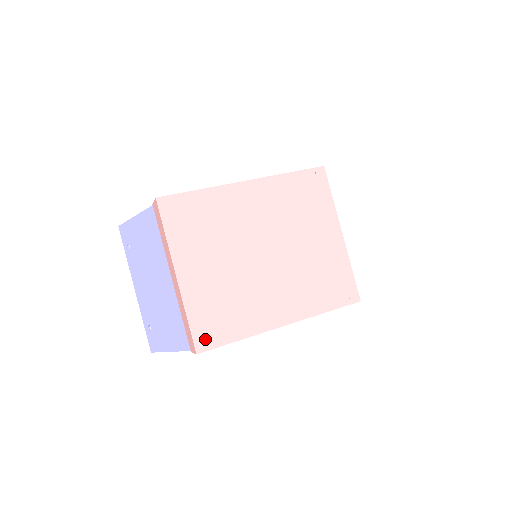
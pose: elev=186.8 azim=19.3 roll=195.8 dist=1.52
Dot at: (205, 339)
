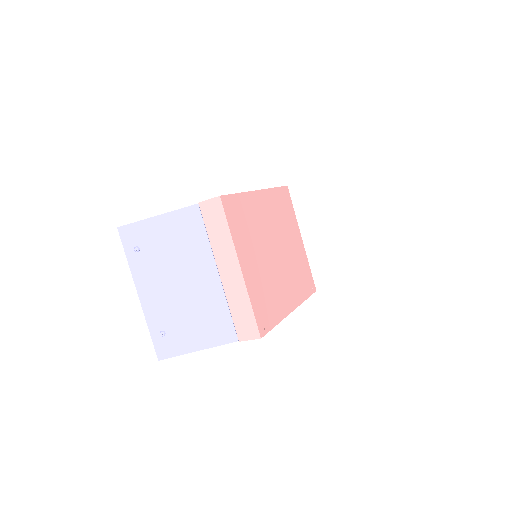
Dot at: (263, 325)
